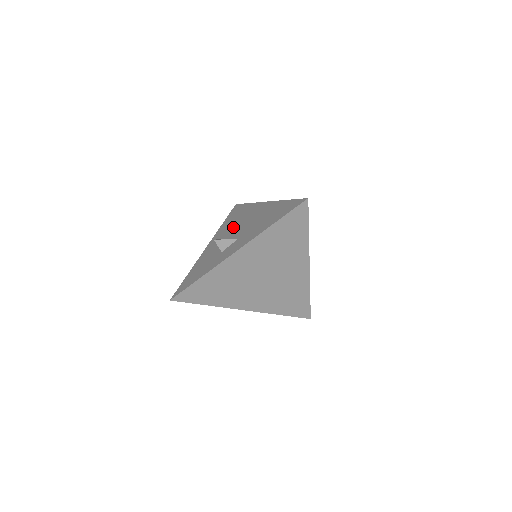
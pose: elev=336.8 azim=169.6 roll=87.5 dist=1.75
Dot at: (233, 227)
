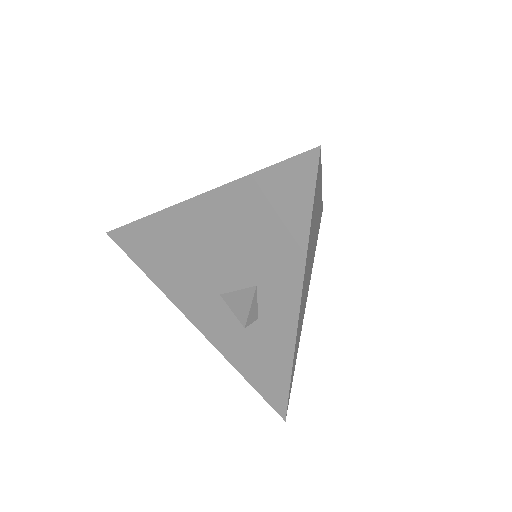
Dot at: (195, 272)
